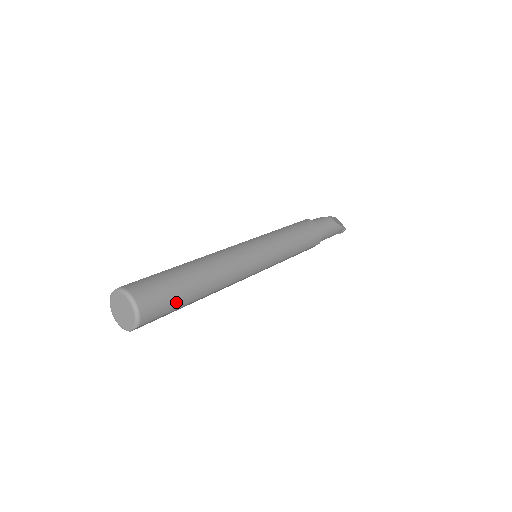
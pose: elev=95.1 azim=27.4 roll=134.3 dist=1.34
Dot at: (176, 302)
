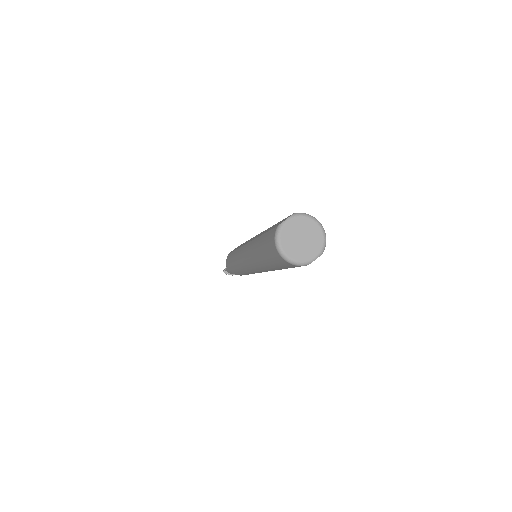
Dot at: occluded
